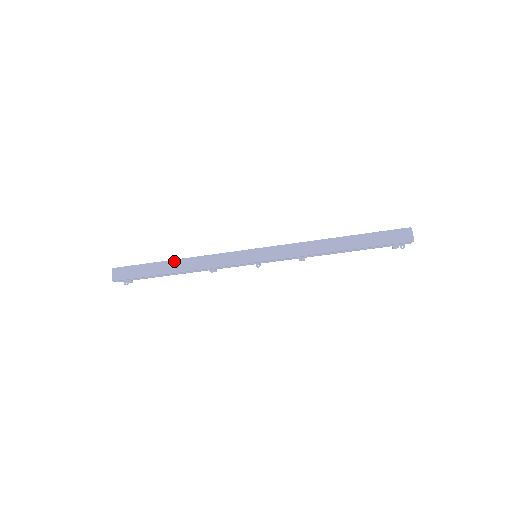
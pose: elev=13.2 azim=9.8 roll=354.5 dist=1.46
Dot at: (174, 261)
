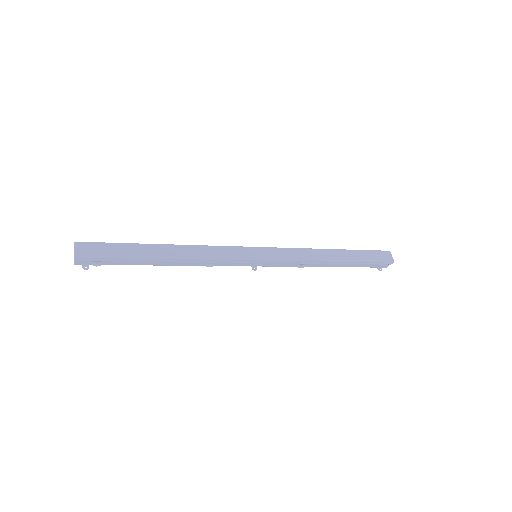
Dot at: (164, 245)
